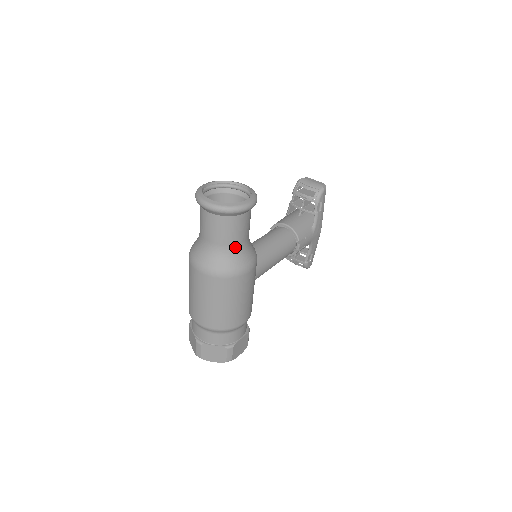
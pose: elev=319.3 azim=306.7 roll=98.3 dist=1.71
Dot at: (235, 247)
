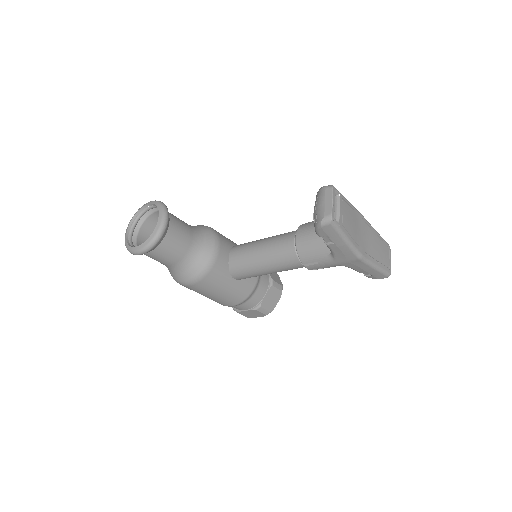
Dot at: (167, 266)
